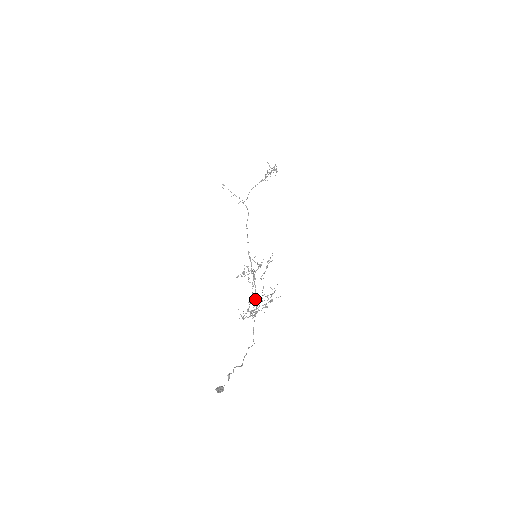
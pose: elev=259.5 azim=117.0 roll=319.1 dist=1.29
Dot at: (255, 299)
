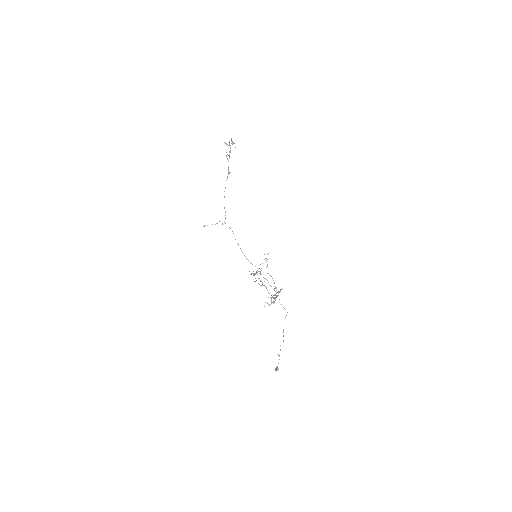
Dot at: occluded
